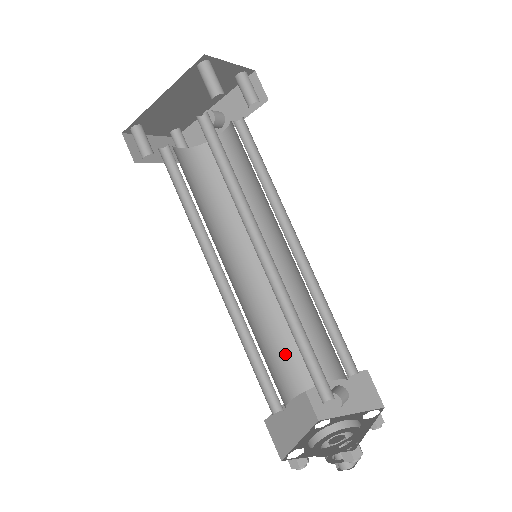
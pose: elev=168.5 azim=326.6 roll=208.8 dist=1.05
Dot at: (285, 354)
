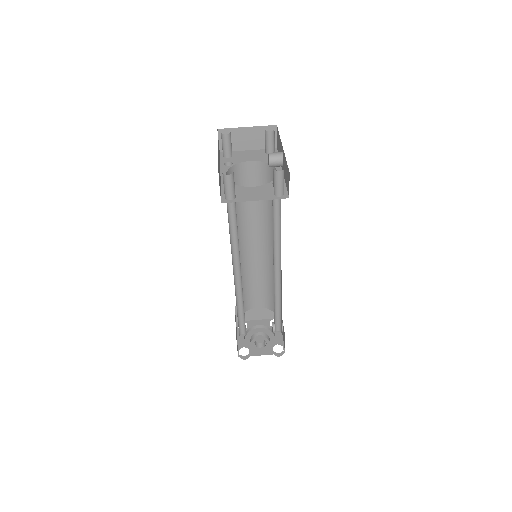
Dot at: (267, 291)
